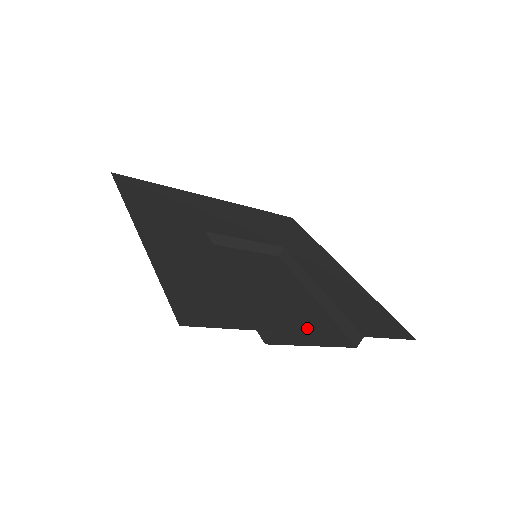
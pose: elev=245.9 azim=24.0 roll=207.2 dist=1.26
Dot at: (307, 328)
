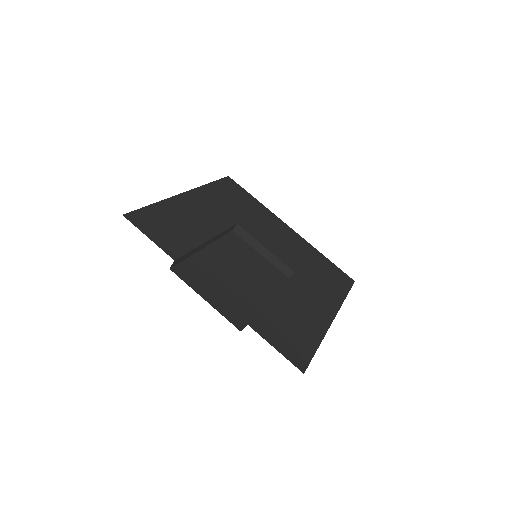
Dot at: (220, 295)
